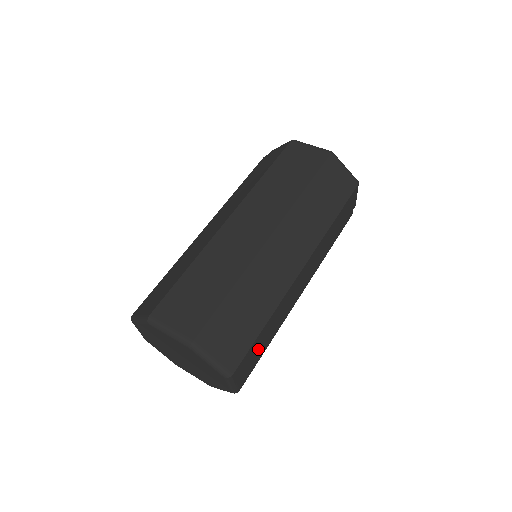
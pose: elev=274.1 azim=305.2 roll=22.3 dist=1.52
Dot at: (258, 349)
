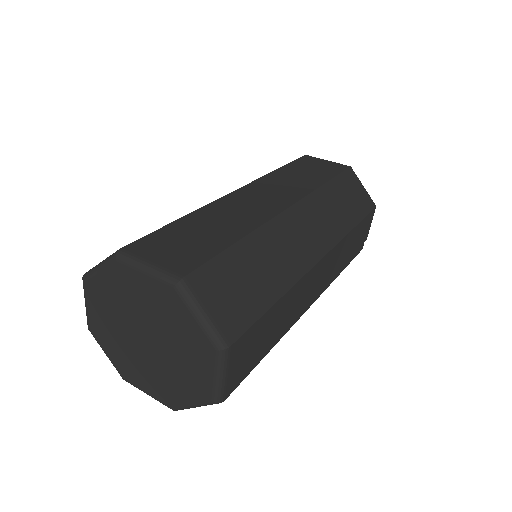
Dot at: (260, 341)
